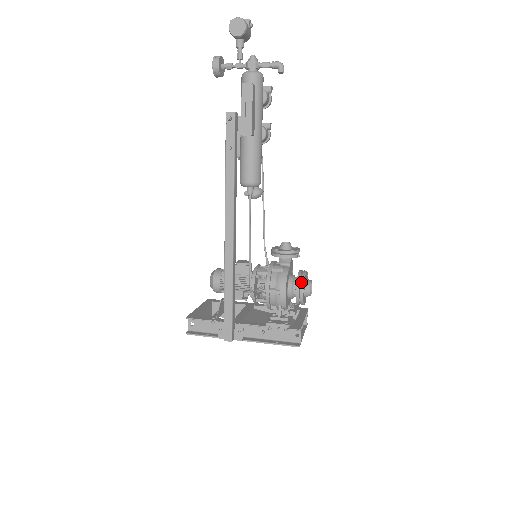
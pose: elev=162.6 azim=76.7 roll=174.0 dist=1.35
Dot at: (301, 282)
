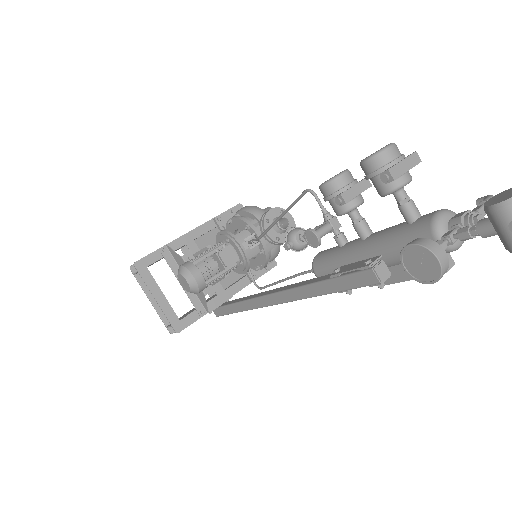
Dot at: occluded
